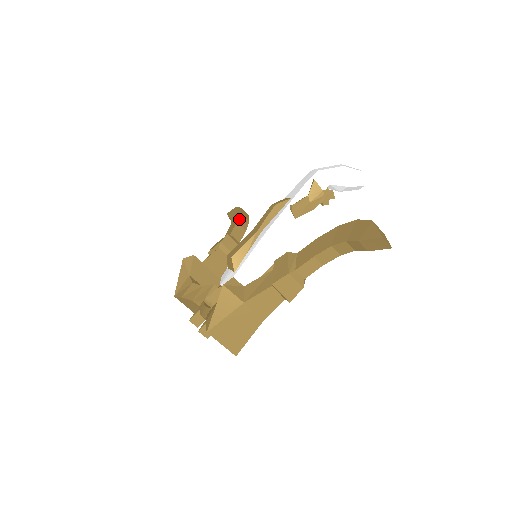
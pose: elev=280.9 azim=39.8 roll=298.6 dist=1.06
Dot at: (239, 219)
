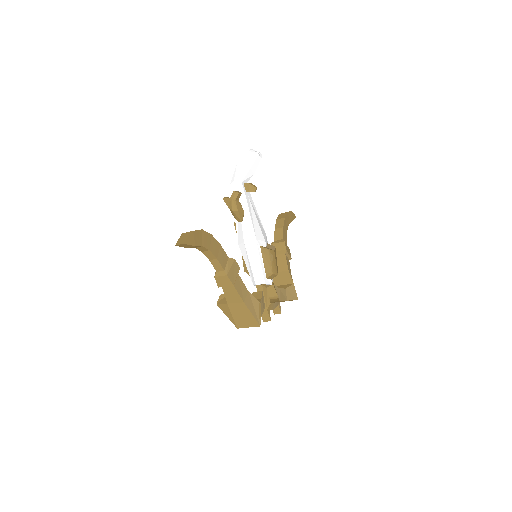
Dot at: (276, 225)
